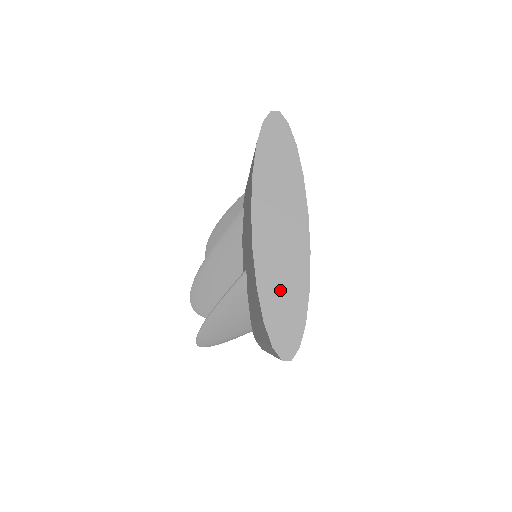
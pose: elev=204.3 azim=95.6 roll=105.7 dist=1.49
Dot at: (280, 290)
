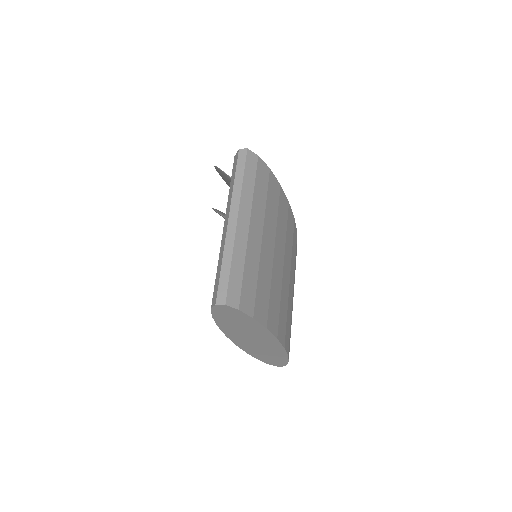
Dot at: (265, 355)
